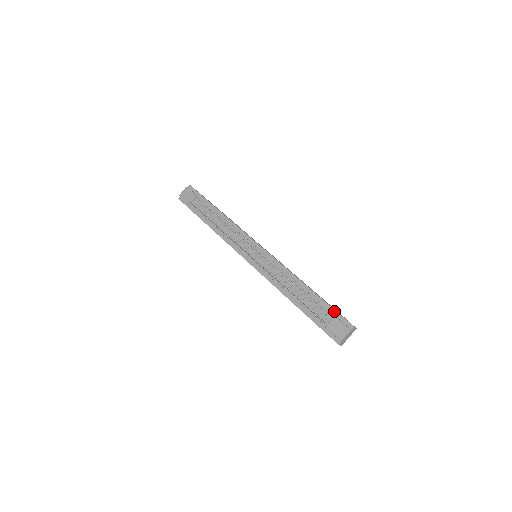
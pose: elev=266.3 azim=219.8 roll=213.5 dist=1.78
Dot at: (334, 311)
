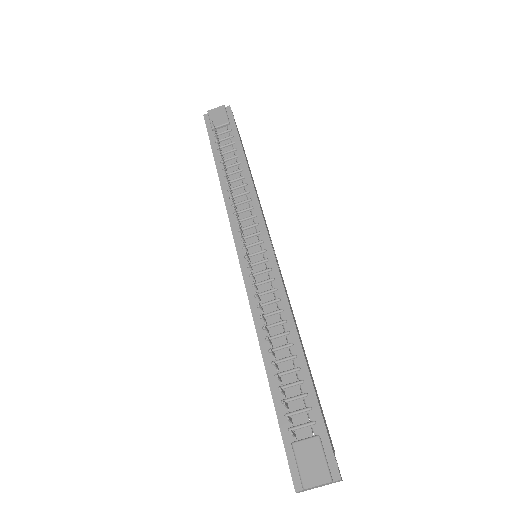
Dot at: (323, 426)
